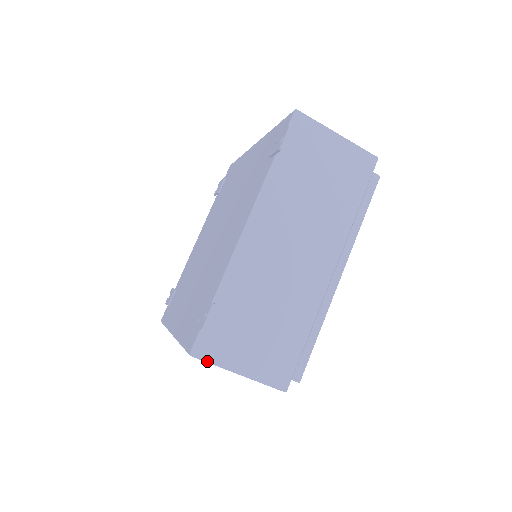
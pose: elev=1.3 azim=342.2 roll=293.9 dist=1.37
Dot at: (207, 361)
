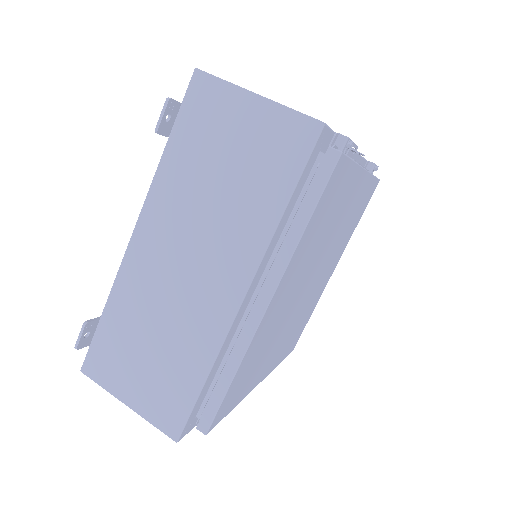
Dot at: (95, 382)
